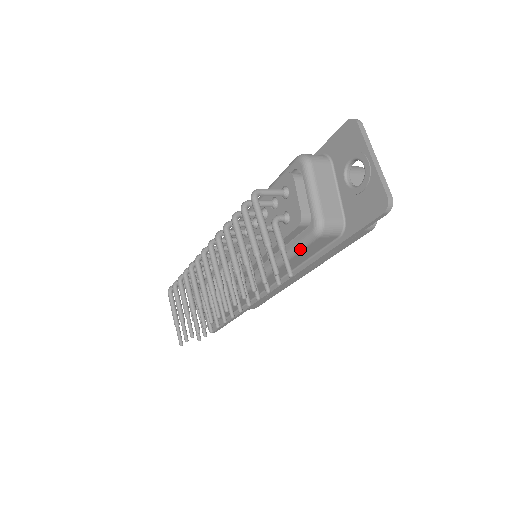
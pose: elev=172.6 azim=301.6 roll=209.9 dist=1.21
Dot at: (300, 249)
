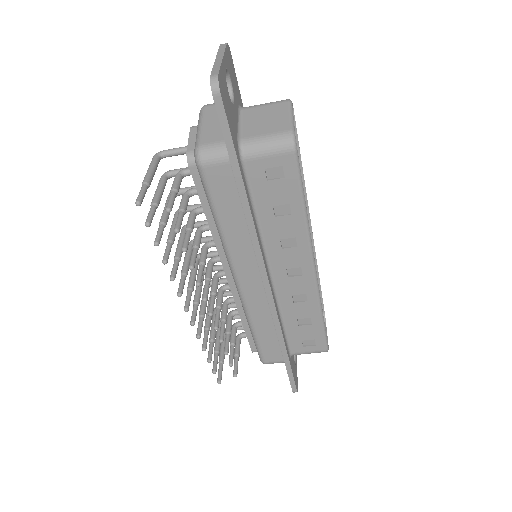
Dot at: (209, 195)
